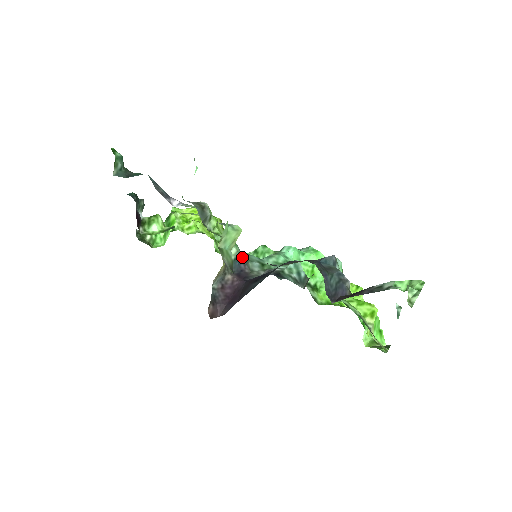
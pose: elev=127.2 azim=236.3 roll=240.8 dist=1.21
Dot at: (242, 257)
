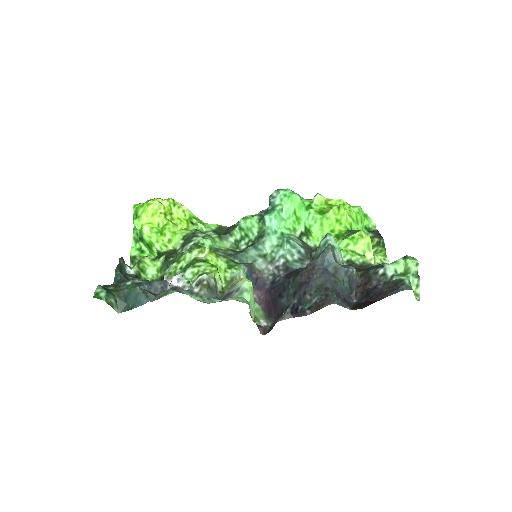
Dot at: (249, 269)
